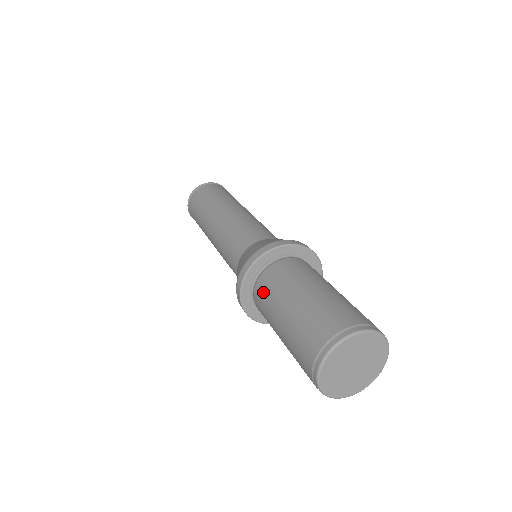
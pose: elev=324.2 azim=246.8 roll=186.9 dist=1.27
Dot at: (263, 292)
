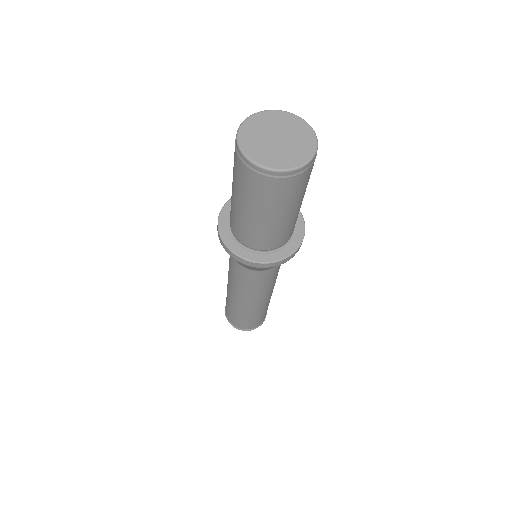
Dot at: occluded
